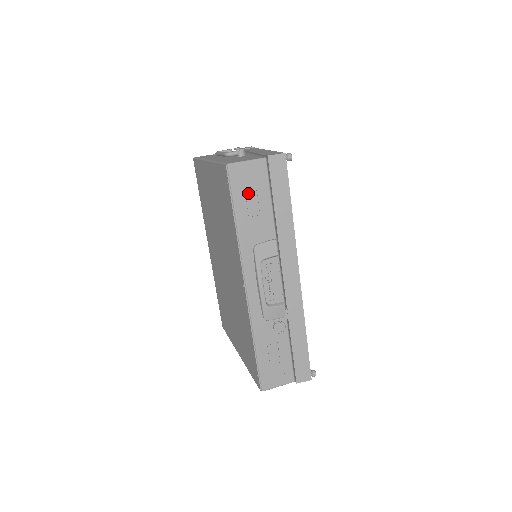
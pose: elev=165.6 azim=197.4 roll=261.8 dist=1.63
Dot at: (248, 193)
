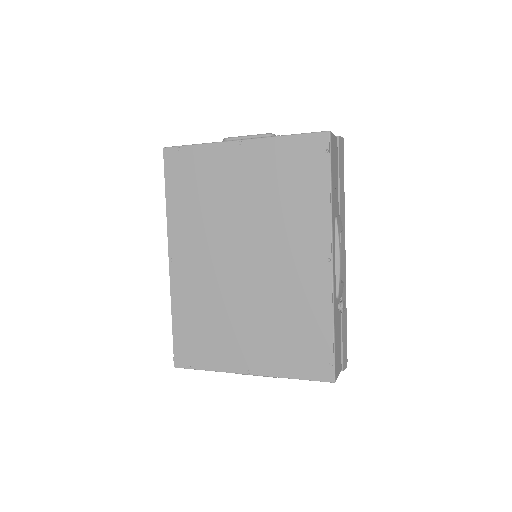
Dot at: (334, 164)
